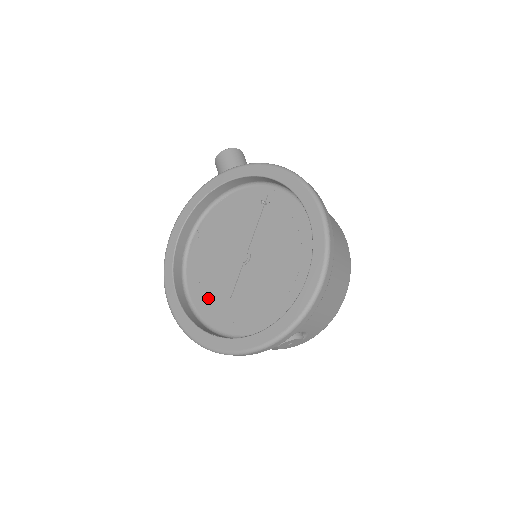
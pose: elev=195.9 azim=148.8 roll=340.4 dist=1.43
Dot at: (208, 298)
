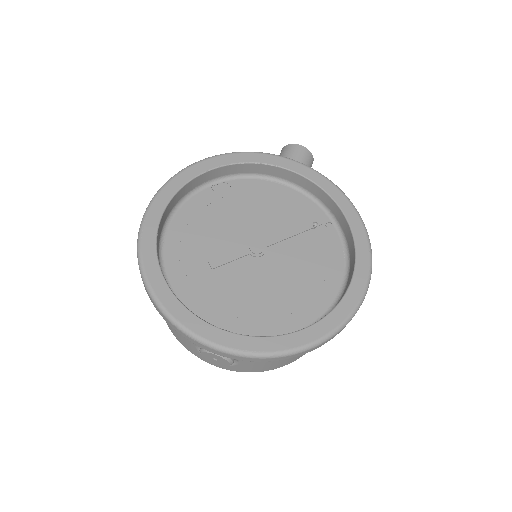
Dot at: (186, 246)
